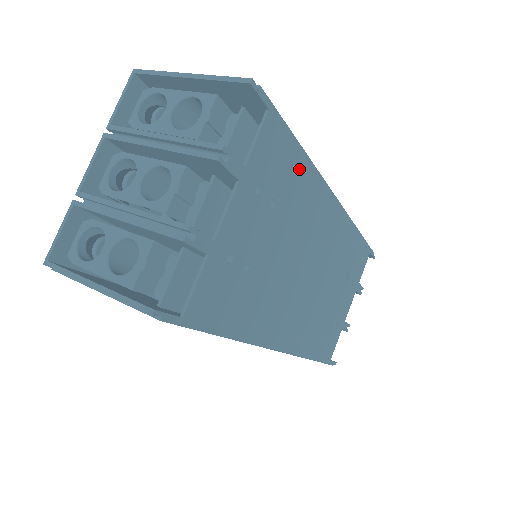
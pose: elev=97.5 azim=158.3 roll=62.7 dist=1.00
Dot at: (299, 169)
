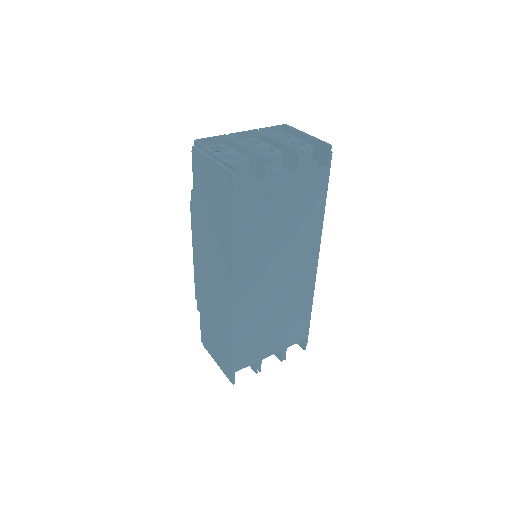
Dot at: (317, 211)
